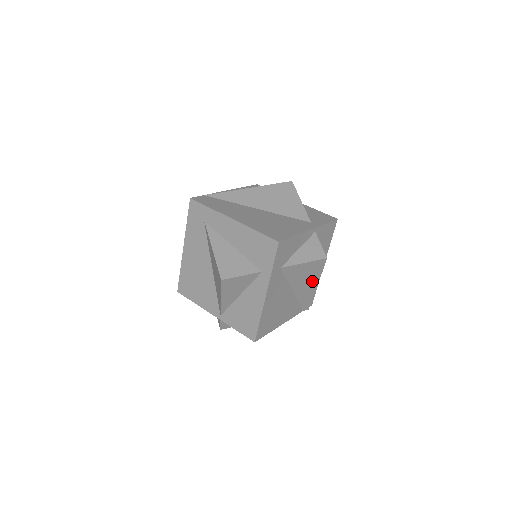
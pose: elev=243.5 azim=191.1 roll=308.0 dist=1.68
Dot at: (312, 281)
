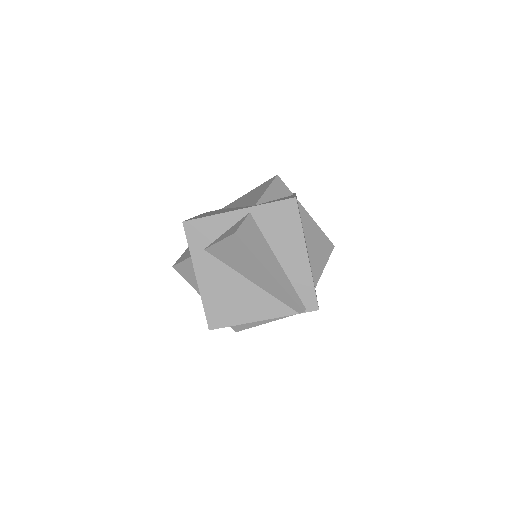
Dot at: (257, 266)
